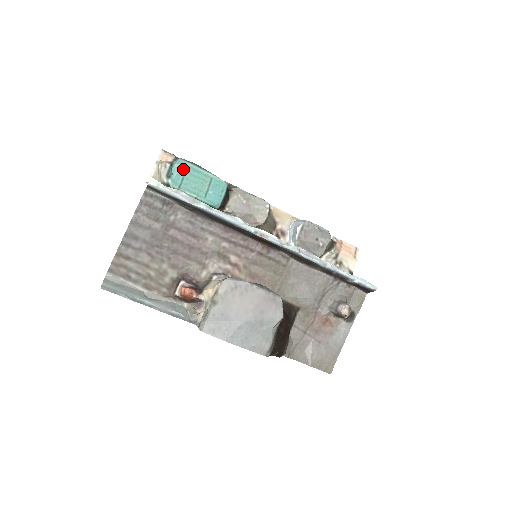
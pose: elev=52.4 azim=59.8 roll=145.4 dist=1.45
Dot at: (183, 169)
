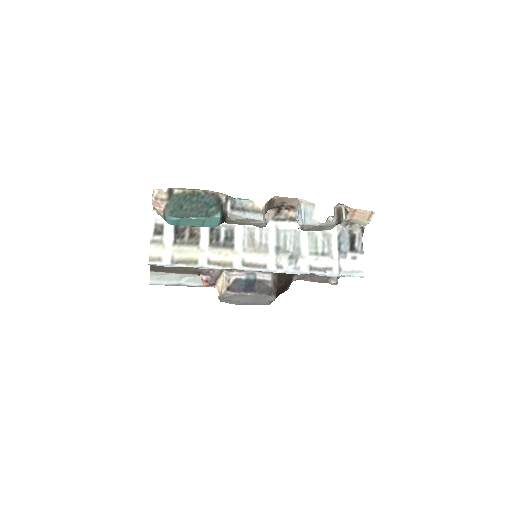
Dot at: (175, 221)
